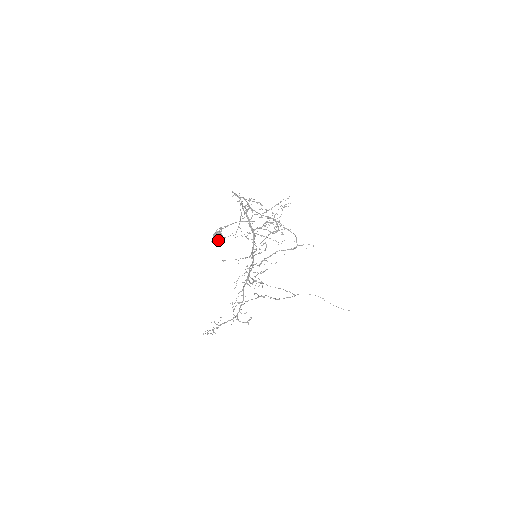
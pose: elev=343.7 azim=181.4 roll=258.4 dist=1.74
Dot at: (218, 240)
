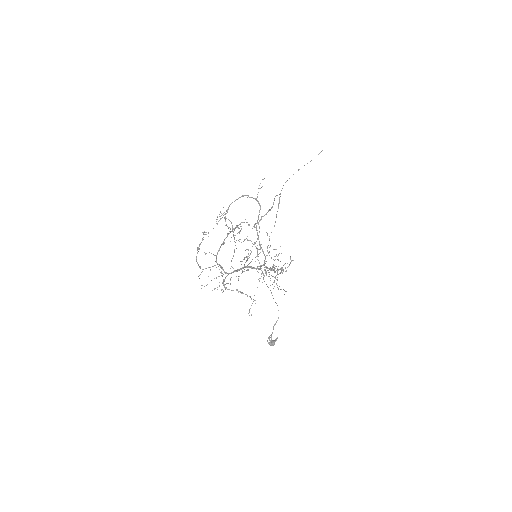
Dot at: occluded
